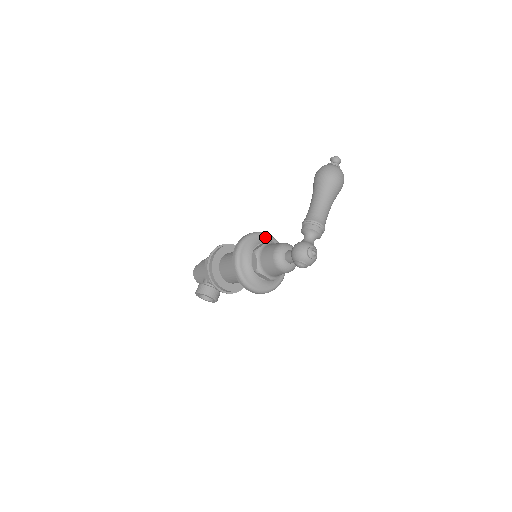
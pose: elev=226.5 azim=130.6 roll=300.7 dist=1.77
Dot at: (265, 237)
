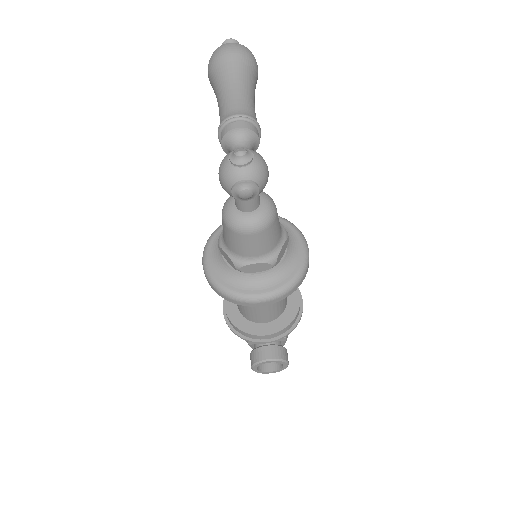
Dot at: occluded
